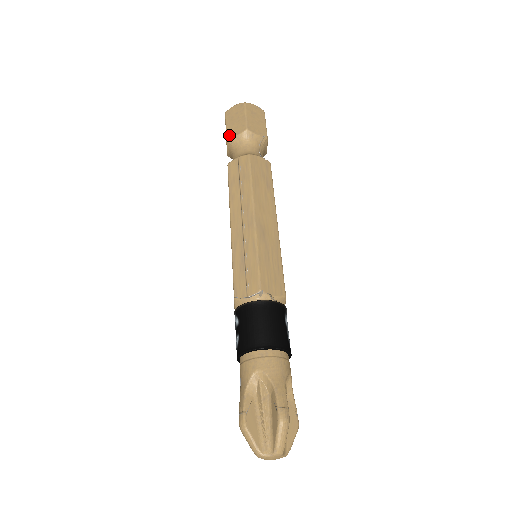
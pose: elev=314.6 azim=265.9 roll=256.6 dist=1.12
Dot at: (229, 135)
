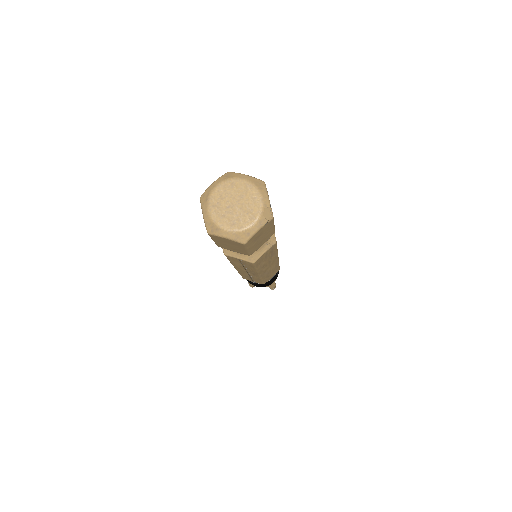
Dot at: occluded
